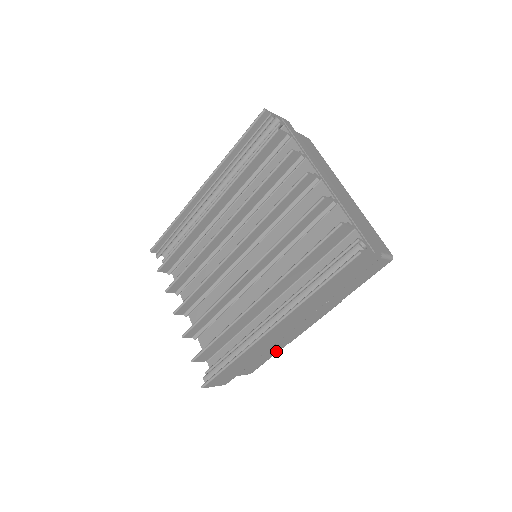
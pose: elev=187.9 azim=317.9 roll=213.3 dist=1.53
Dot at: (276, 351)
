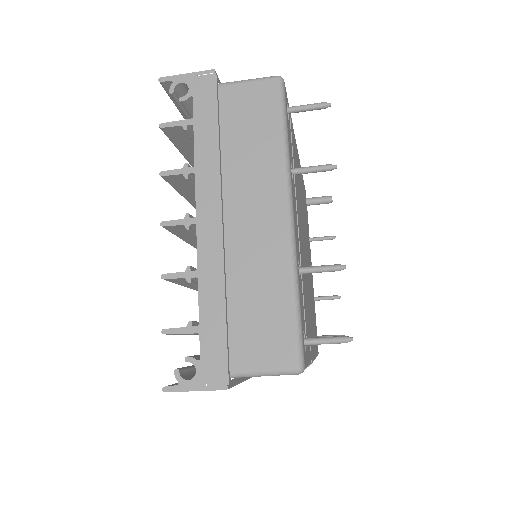
Dot at: occluded
